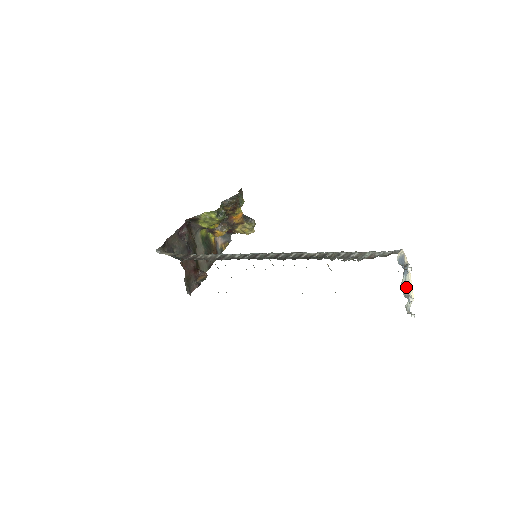
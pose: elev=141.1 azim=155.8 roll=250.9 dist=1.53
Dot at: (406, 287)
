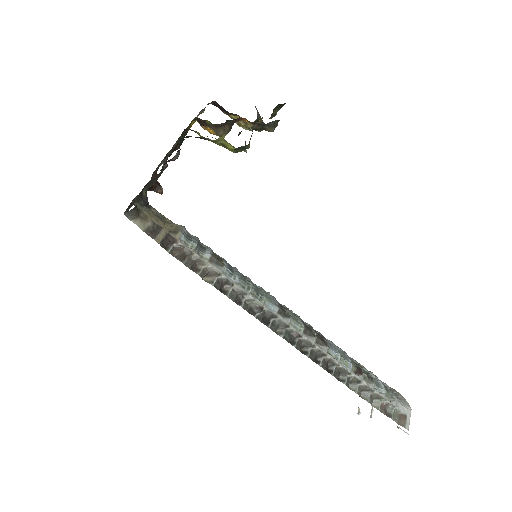
Dot at: occluded
